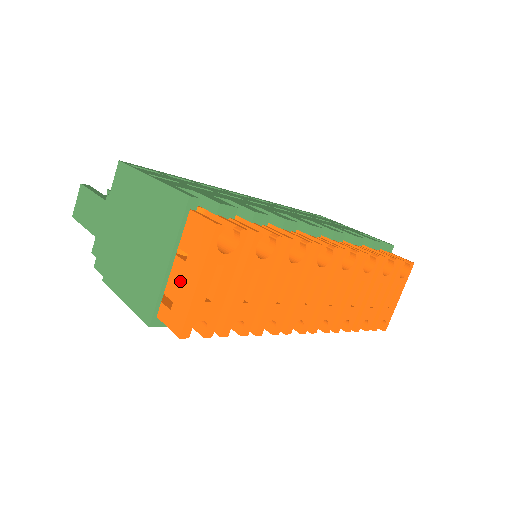
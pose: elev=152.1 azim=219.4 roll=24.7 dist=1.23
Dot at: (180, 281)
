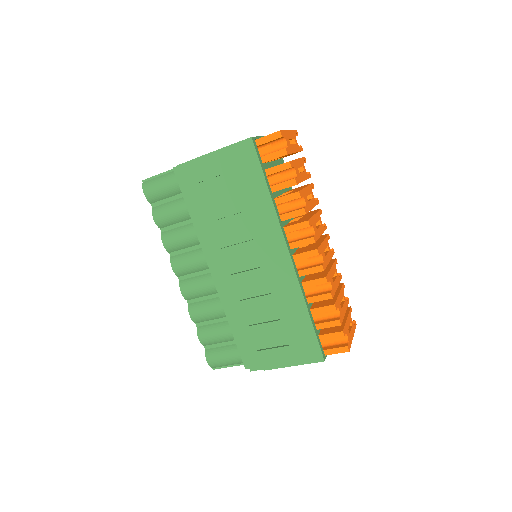
Dot at: occluded
